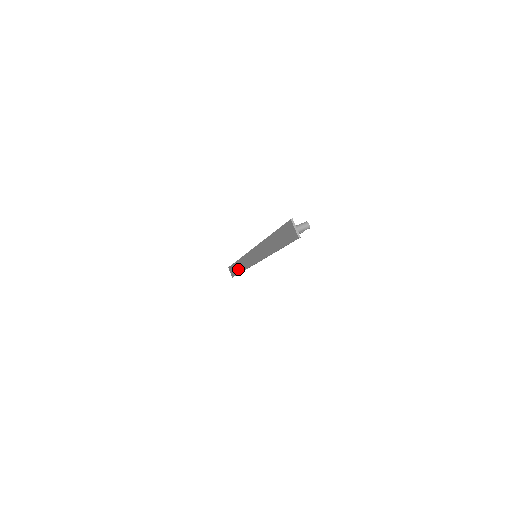
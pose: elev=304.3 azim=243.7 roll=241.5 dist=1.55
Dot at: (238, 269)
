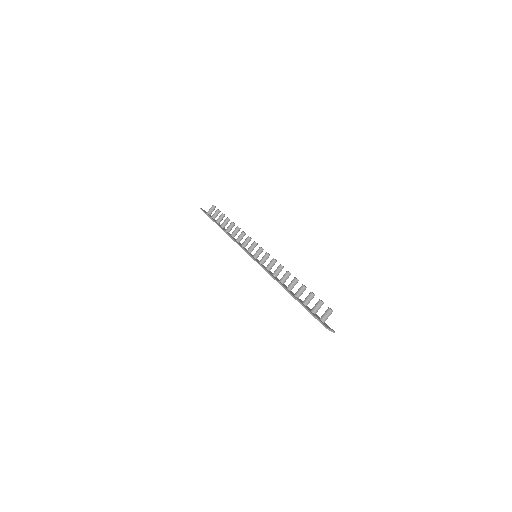
Dot at: occluded
